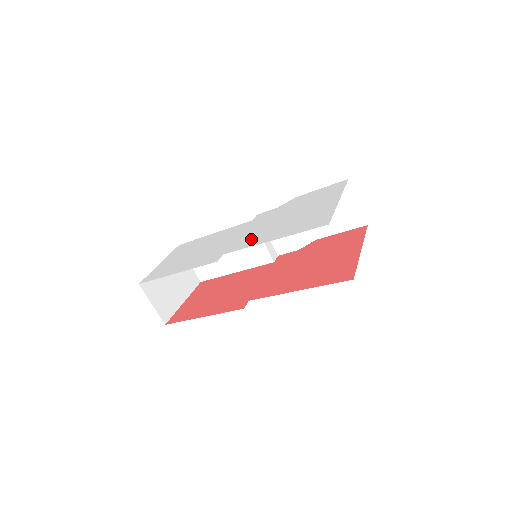
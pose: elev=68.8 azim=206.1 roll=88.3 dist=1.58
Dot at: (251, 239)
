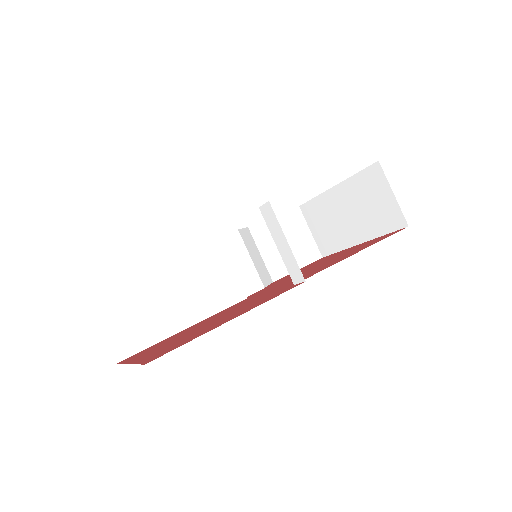
Dot at: occluded
